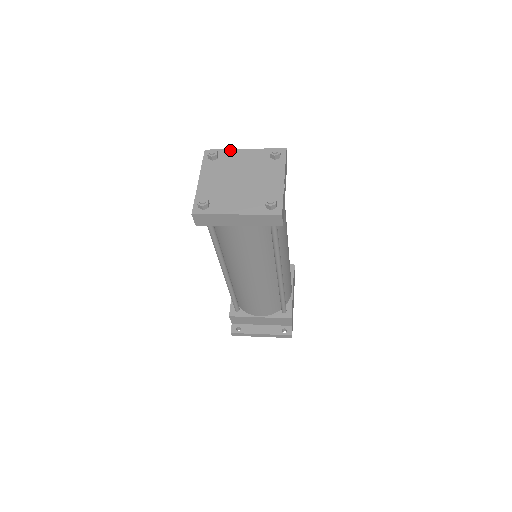
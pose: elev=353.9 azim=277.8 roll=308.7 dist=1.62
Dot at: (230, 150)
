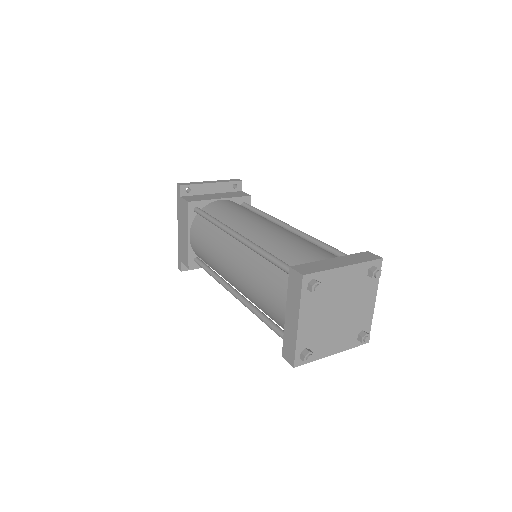
Dot at: (330, 271)
